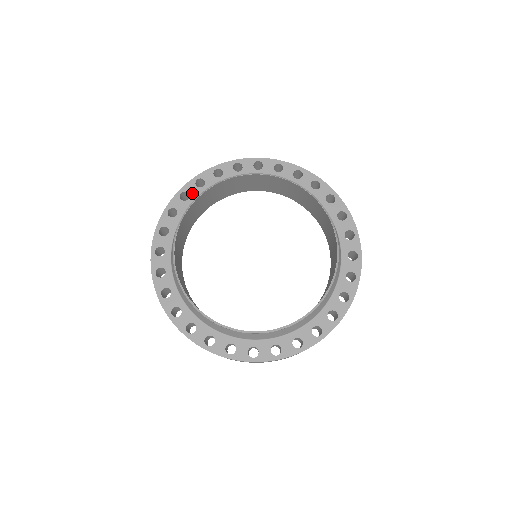
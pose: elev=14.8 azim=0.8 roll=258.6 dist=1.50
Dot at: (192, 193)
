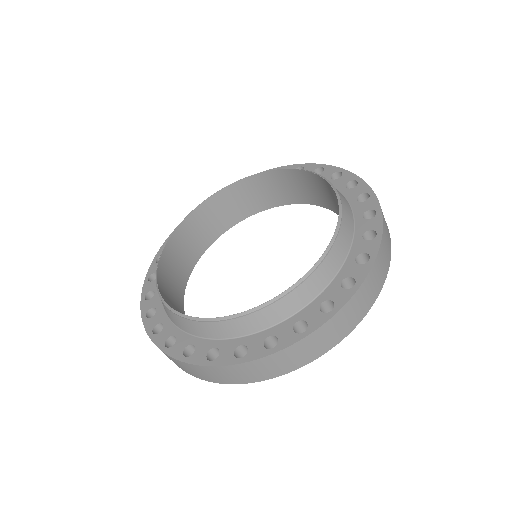
Dot at: occluded
